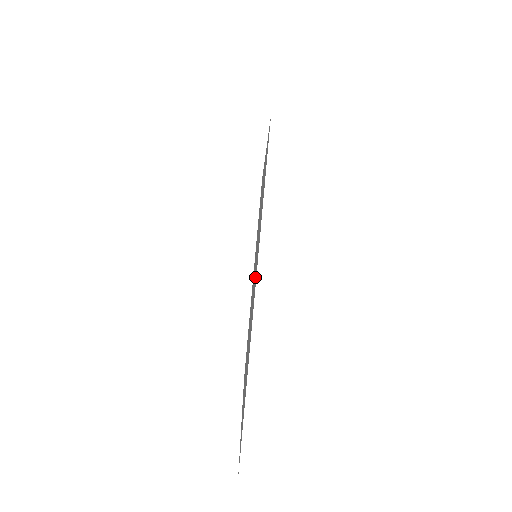
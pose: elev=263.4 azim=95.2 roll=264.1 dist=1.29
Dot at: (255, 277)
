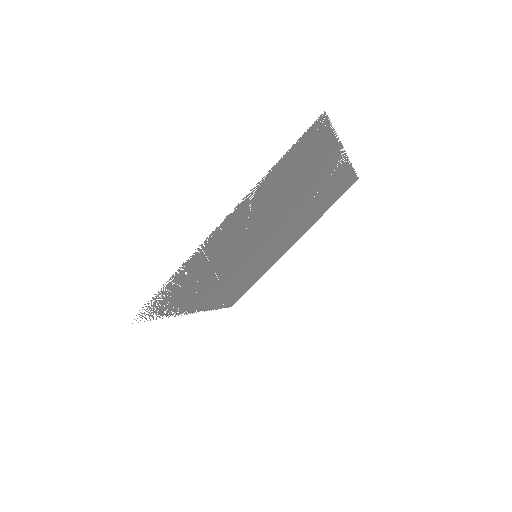
Dot at: (321, 183)
